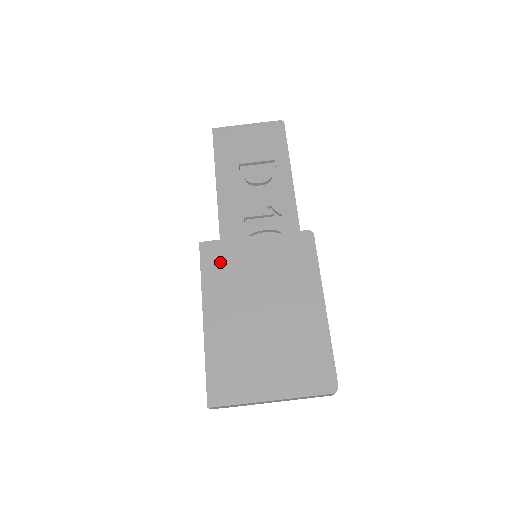
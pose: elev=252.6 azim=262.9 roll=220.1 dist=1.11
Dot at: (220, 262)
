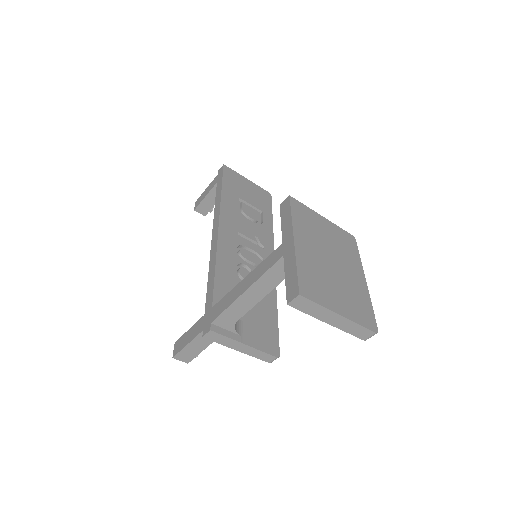
Dot at: (303, 215)
